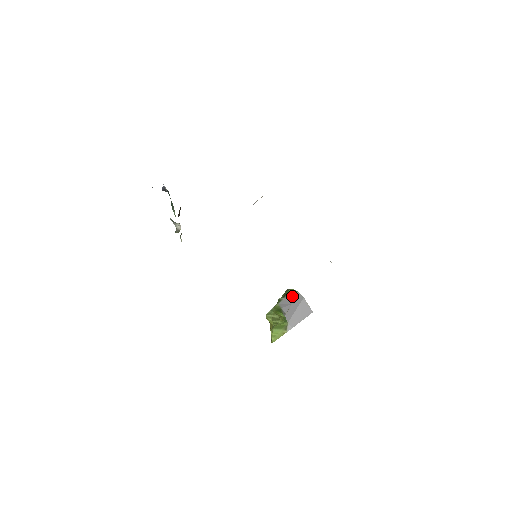
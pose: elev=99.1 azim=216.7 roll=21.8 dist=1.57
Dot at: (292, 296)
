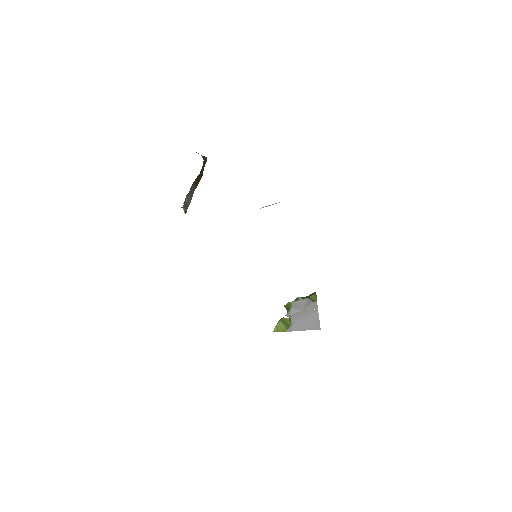
Dot at: (310, 302)
